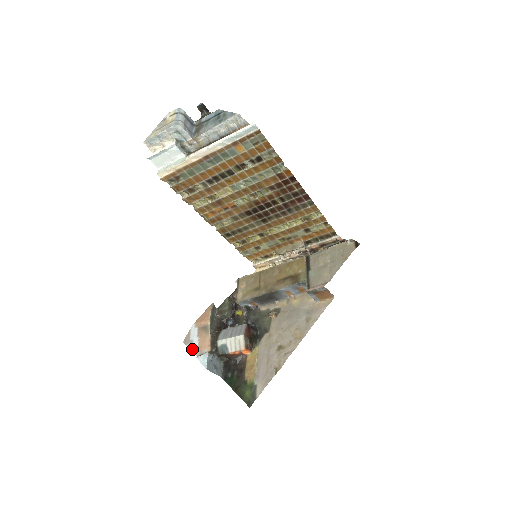
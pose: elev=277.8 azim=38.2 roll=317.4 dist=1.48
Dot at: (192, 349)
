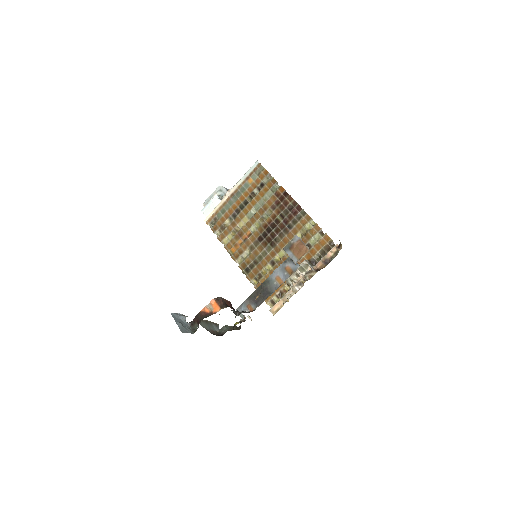
Dot at: occluded
